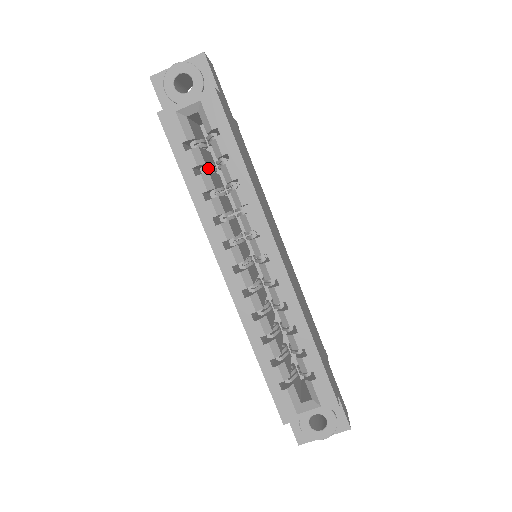
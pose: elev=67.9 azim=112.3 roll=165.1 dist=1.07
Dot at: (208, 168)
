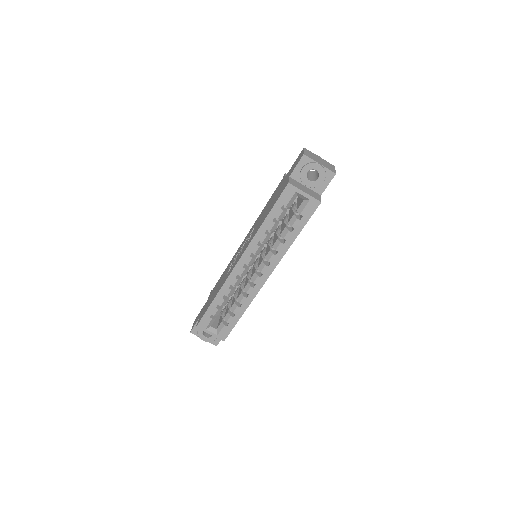
Dot at: occluded
